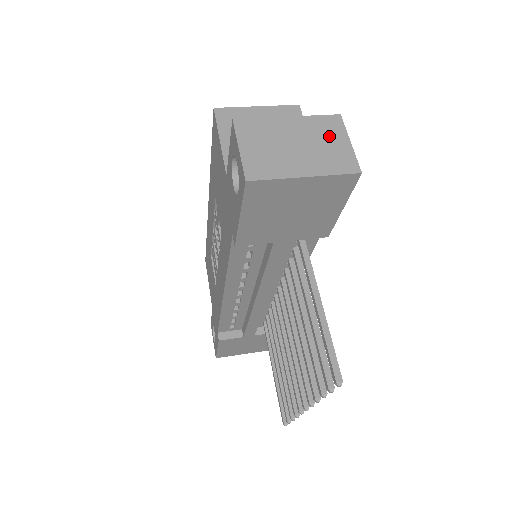
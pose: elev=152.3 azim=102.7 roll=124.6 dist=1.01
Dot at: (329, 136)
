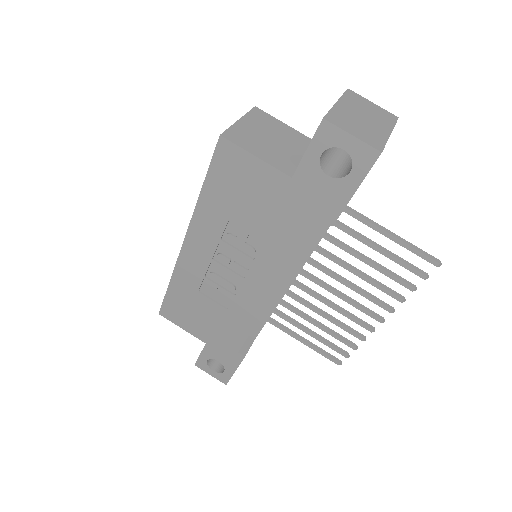
Dot at: (363, 104)
